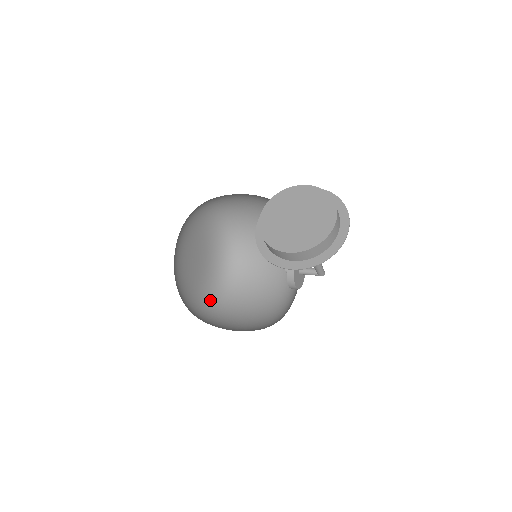
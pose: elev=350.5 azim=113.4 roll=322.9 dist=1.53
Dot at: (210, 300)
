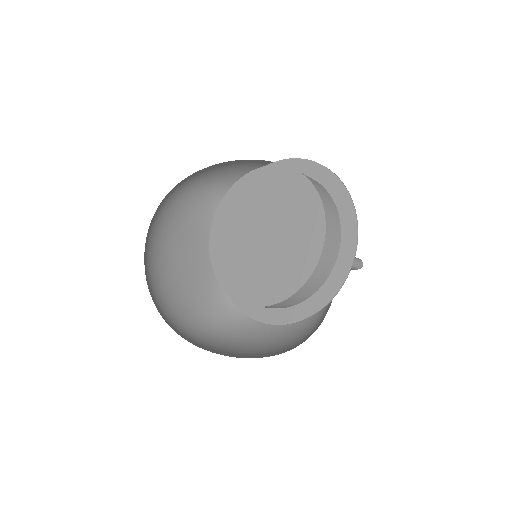
Dot at: occluded
